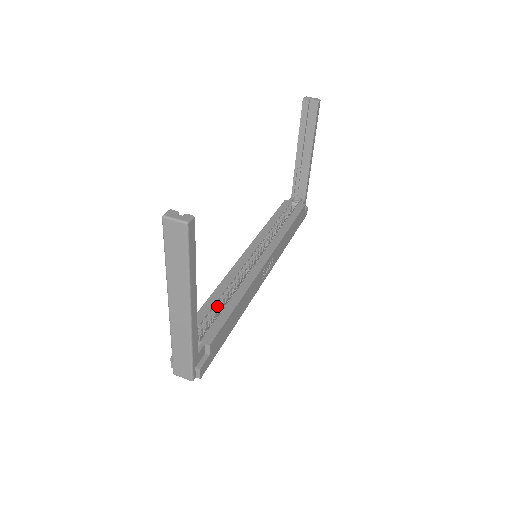
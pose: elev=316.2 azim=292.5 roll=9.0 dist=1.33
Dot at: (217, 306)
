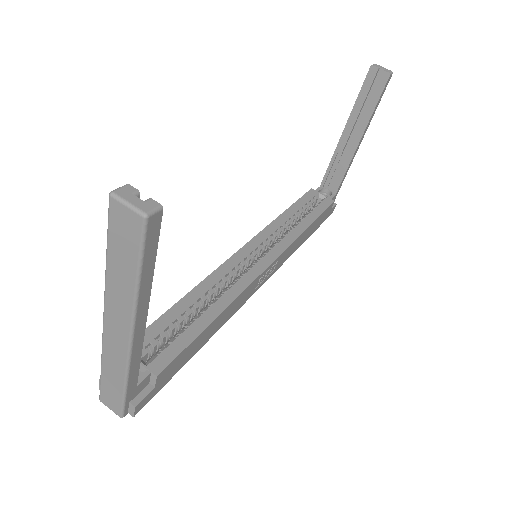
Dot at: (185, 316)
